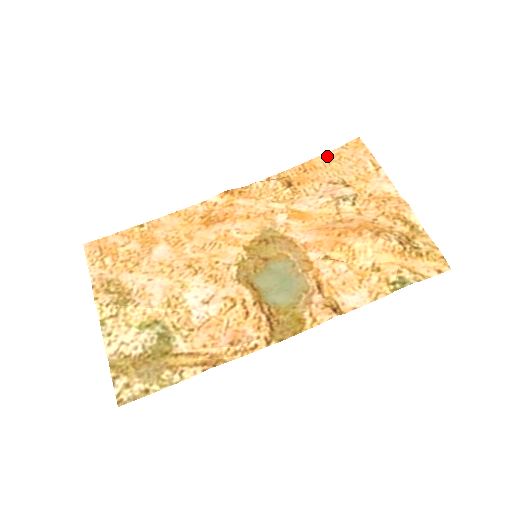
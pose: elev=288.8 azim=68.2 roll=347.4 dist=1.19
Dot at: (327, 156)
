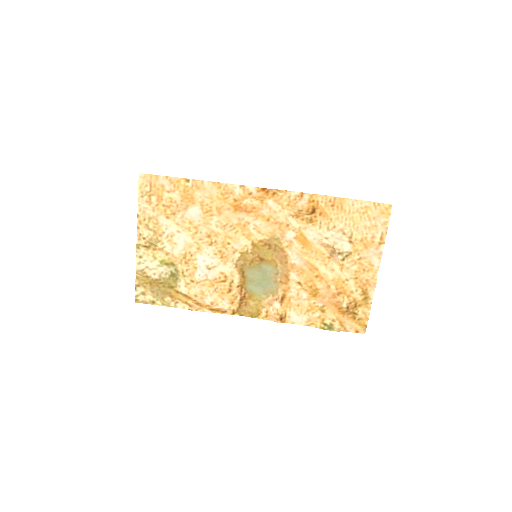
Dot at: (357, 203)
